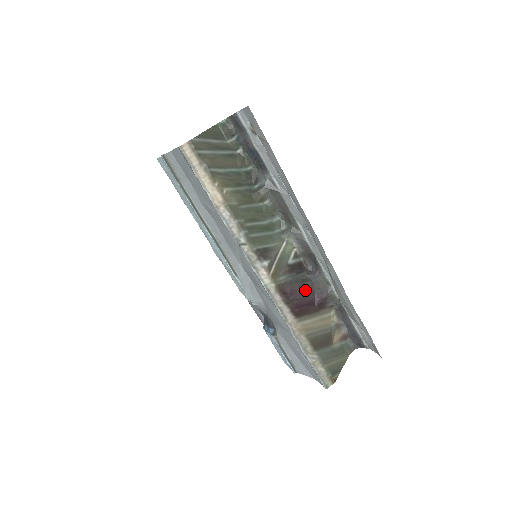
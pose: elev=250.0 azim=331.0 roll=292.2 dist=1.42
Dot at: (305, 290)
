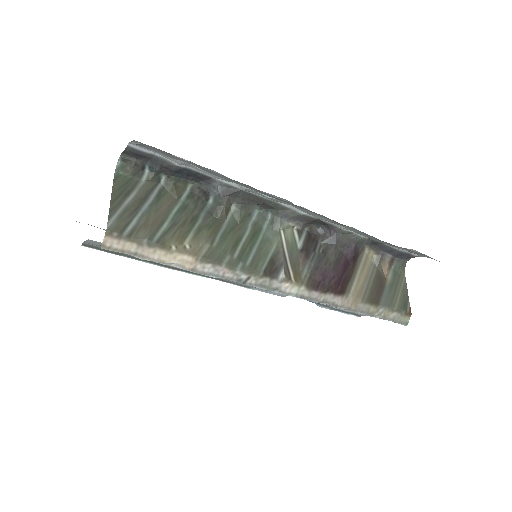
Dot at: (333, 261)
